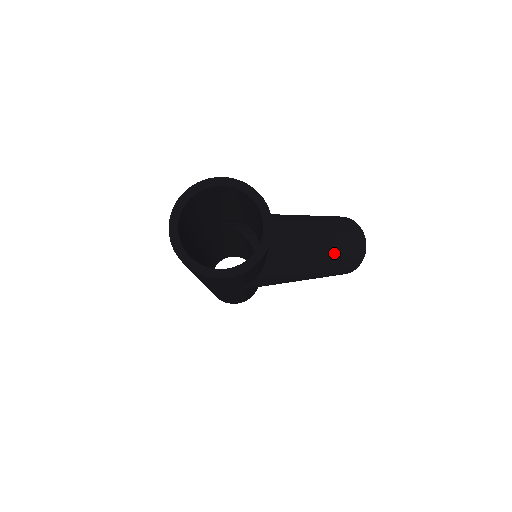
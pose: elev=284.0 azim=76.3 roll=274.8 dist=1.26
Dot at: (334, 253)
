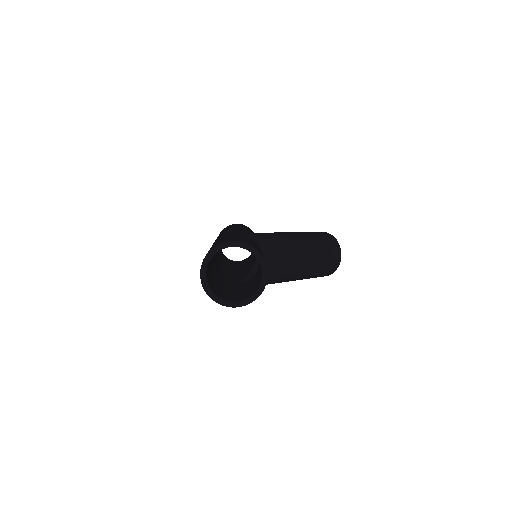
Dot at: (312, 270)
